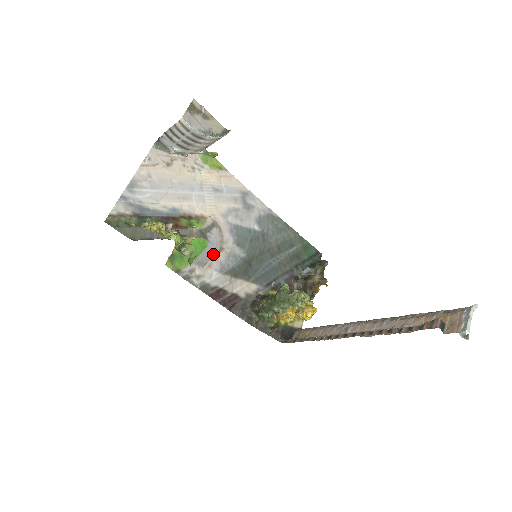
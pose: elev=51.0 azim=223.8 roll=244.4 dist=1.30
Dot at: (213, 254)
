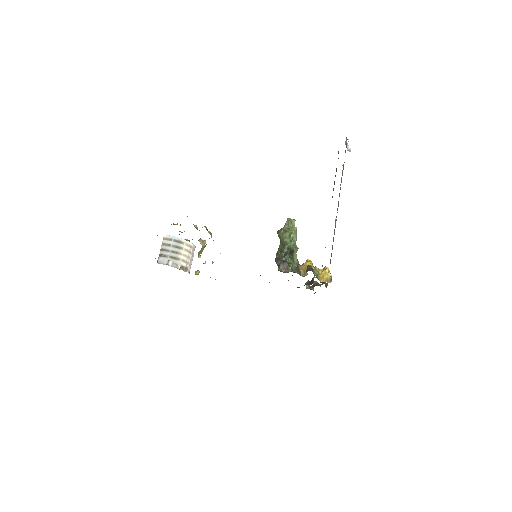
Dot at: occluded
